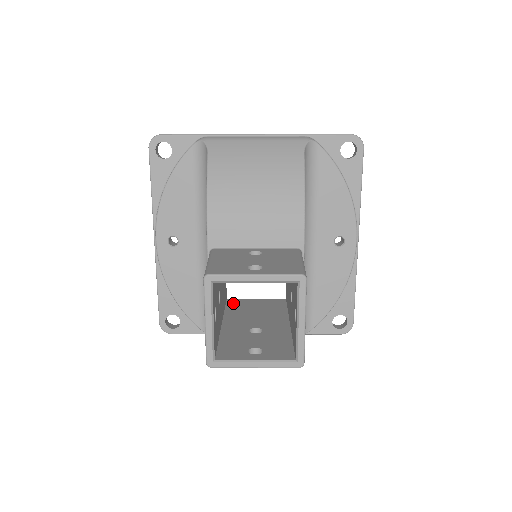
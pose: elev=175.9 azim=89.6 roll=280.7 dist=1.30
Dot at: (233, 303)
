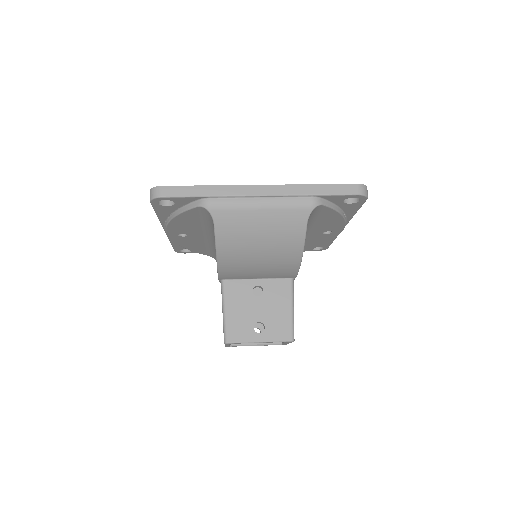
Dot at: occluded
